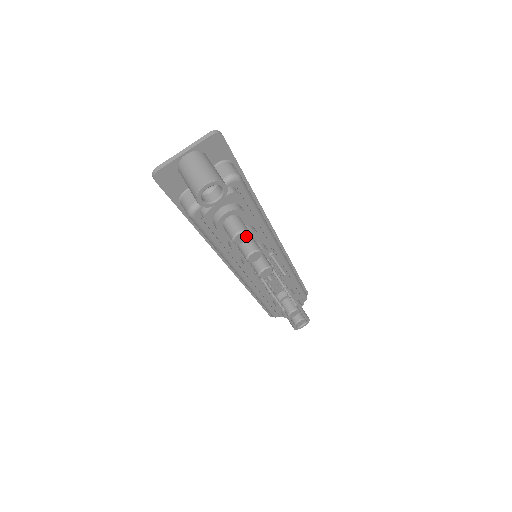
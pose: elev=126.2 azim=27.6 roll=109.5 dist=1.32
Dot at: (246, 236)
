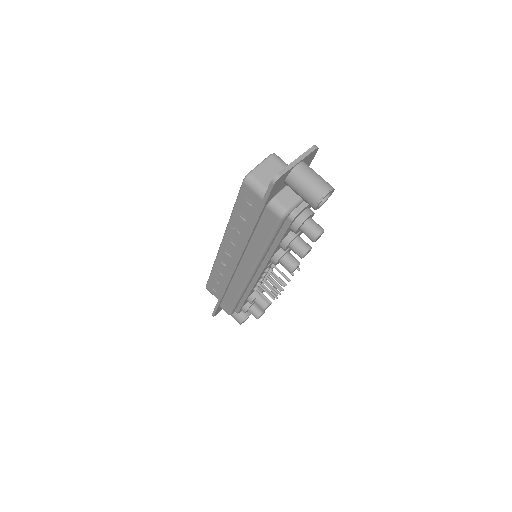
Dot at: occluded
